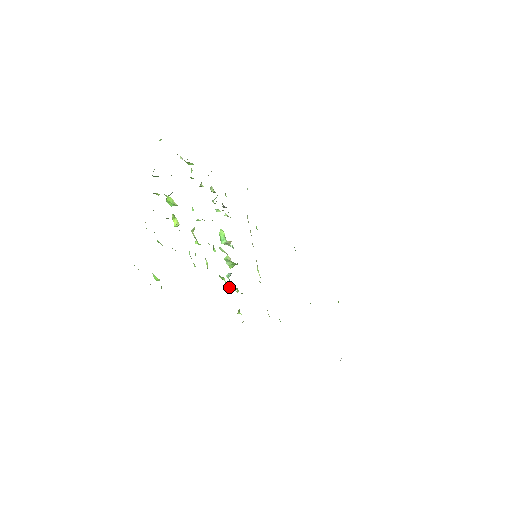
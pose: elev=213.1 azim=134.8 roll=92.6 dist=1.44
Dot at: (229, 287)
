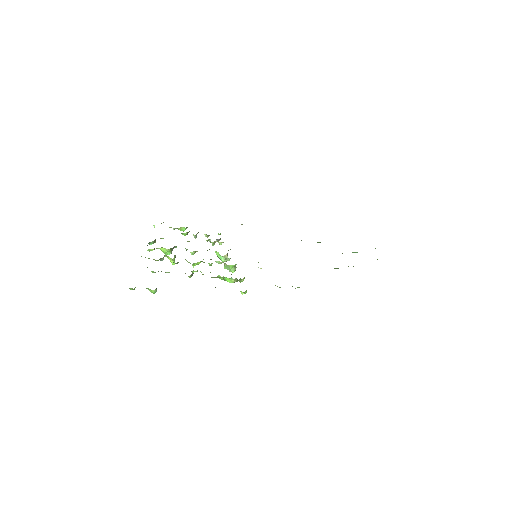
Dot at: (229, 281)
